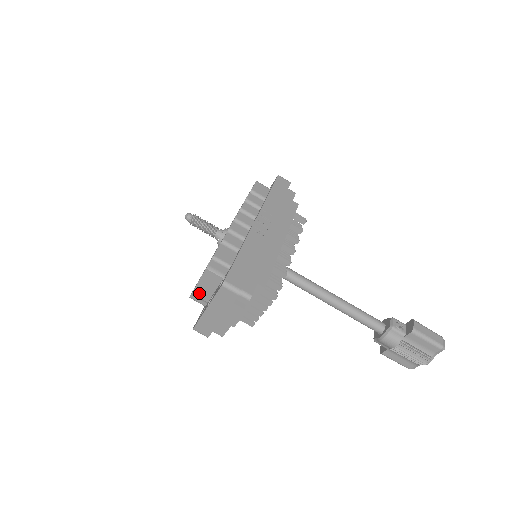
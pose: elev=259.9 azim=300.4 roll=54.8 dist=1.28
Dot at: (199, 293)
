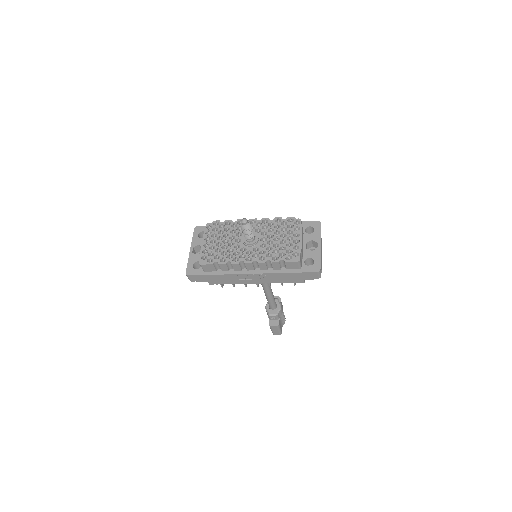
Dot at: occluded
